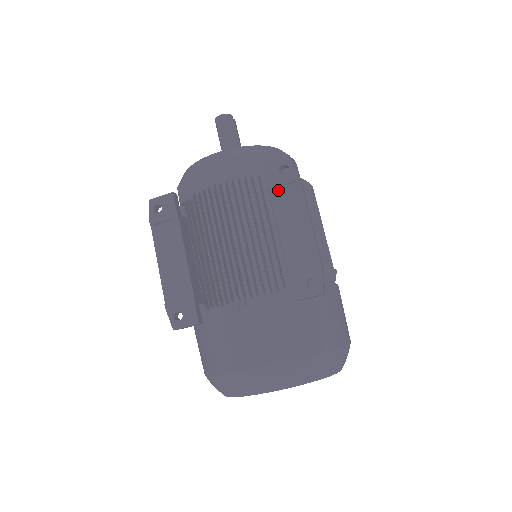
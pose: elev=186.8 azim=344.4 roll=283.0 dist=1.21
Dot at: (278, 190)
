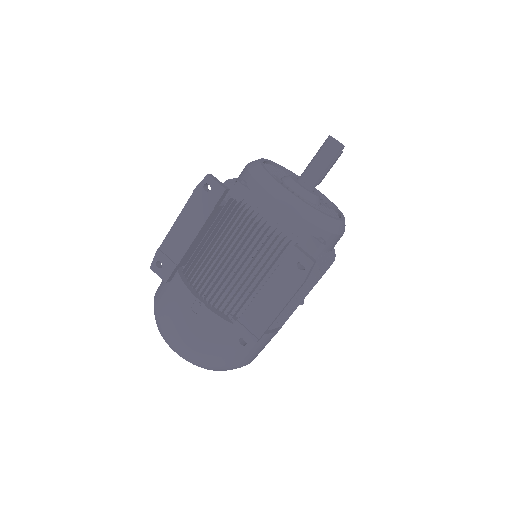
Dot at: (284, 272)
